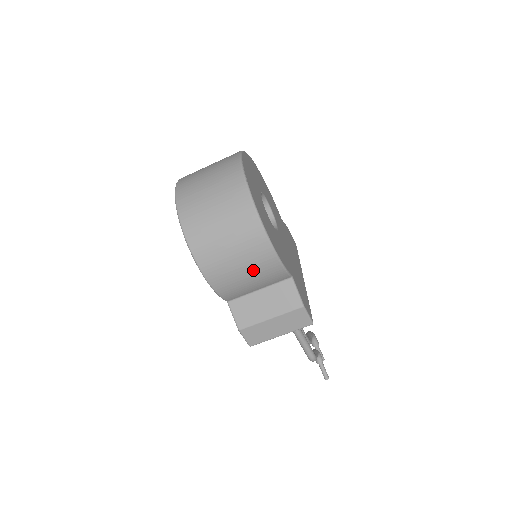
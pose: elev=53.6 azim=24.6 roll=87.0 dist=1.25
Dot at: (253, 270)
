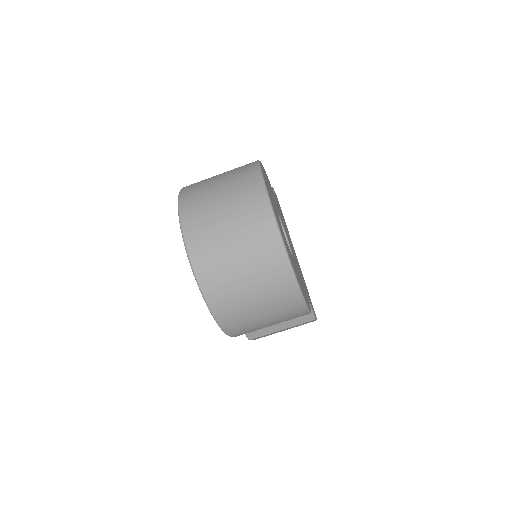
Dot at: occluded
